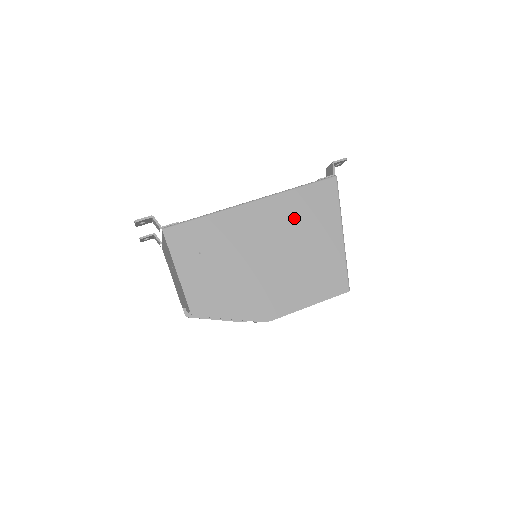
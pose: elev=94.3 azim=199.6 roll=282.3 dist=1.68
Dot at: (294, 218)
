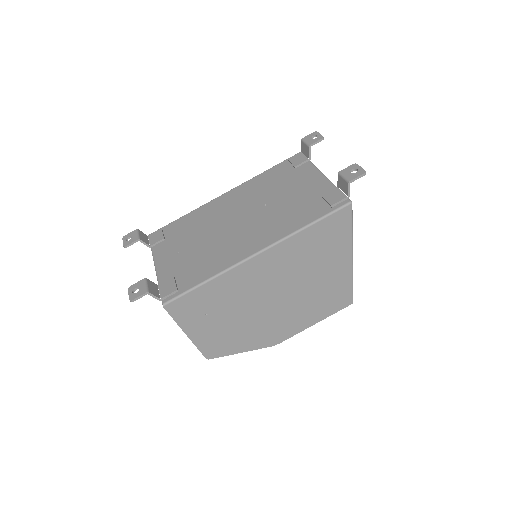
Dot at: (302, 258)
